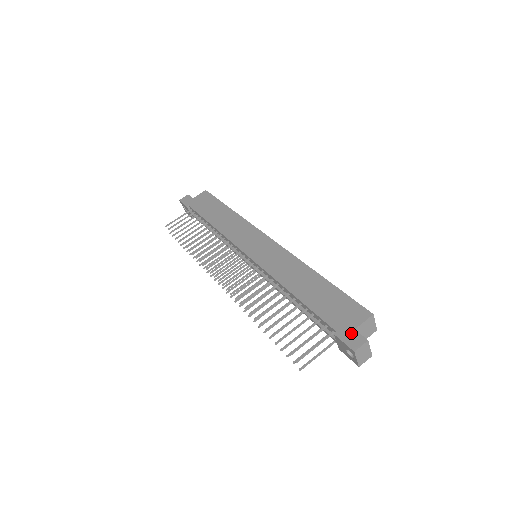
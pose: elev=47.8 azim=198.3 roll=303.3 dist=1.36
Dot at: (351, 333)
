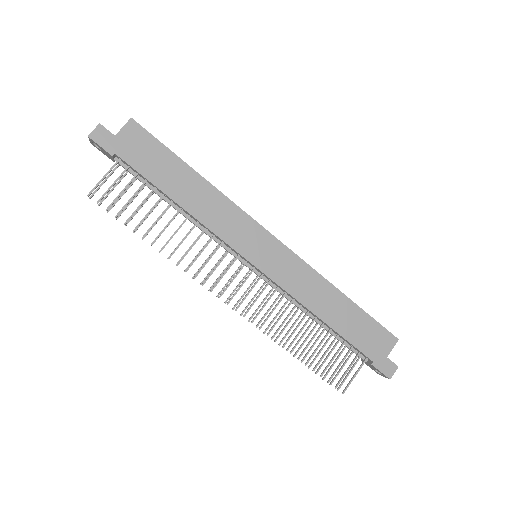
Dot at: (385, 362)
